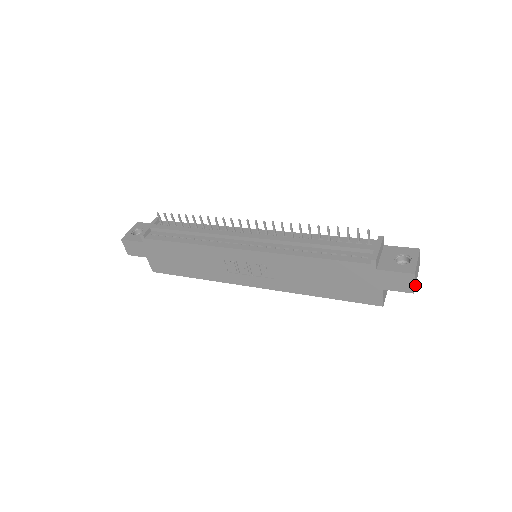
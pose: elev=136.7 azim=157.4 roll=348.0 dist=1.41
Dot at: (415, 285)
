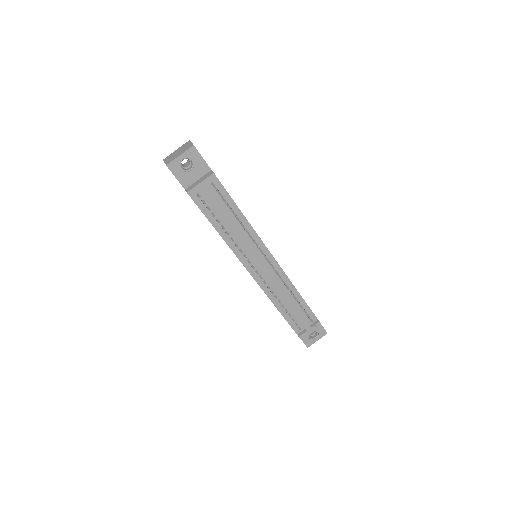
Dot at: occluded
